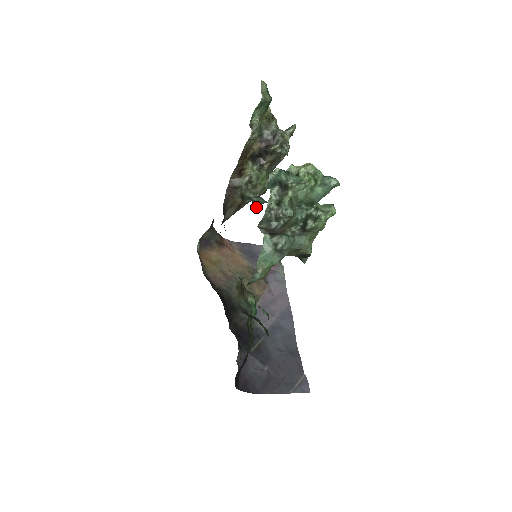
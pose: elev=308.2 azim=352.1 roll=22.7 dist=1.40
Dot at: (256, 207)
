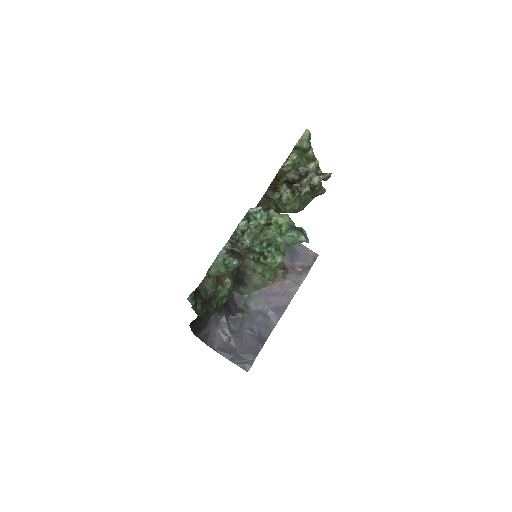
Dot at: occluded
